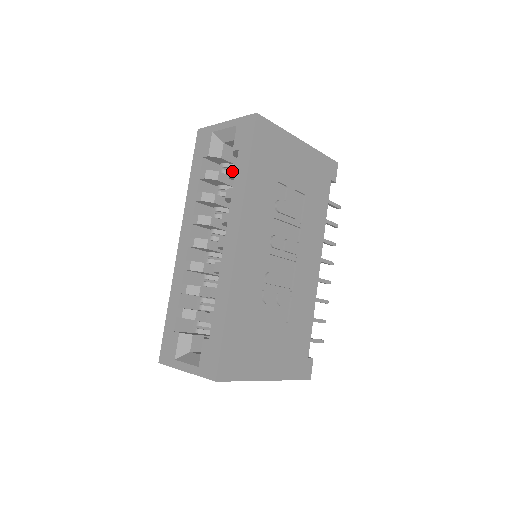
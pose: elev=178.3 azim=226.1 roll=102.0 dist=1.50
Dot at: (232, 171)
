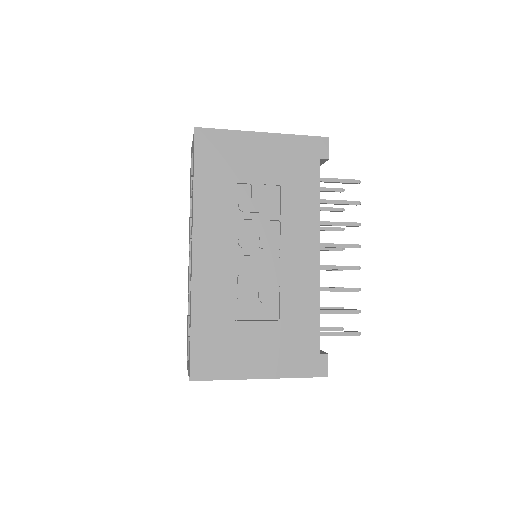
Dot at: (192, 186)
